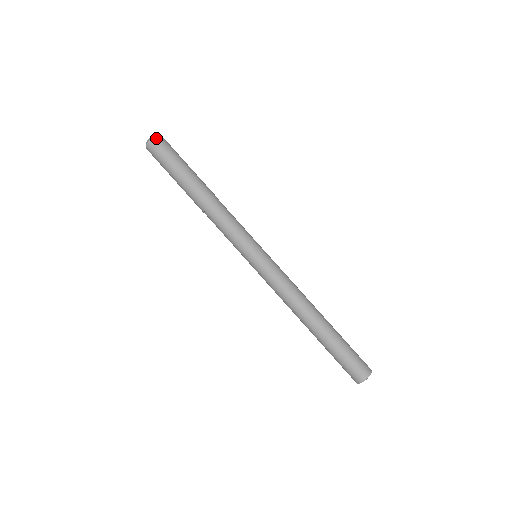
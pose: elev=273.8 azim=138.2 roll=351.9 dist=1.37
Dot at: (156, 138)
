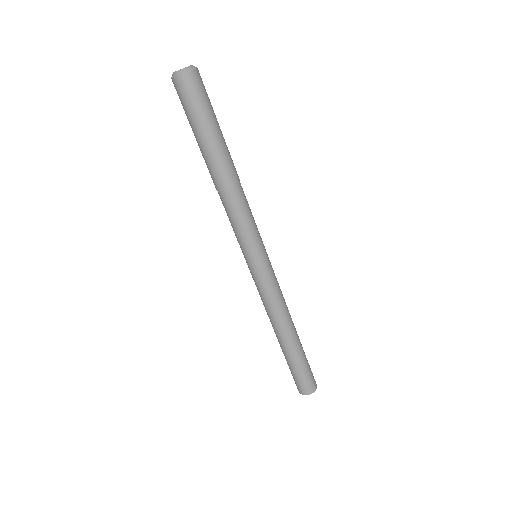
Dot at: (196, 72)
